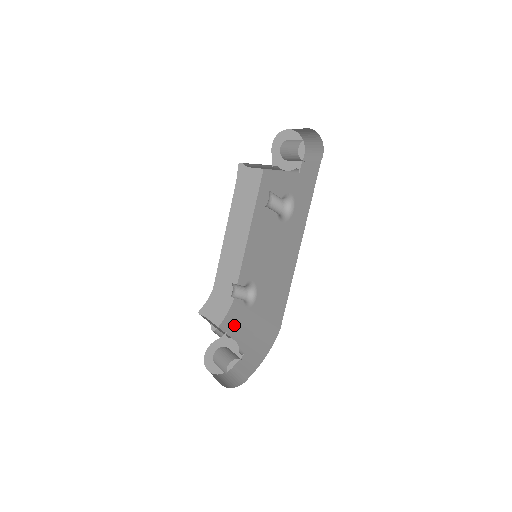
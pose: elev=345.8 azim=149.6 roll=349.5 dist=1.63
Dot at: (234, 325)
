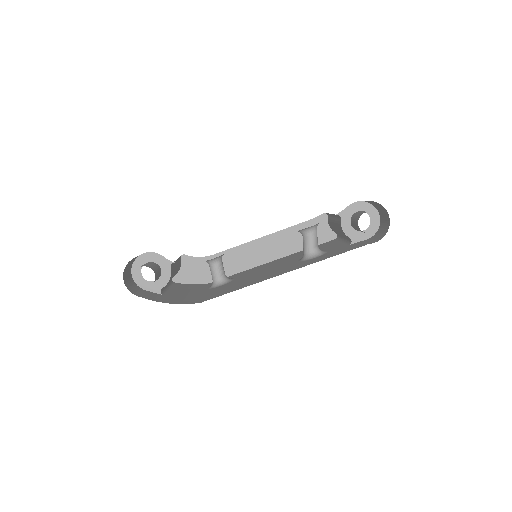
Dot at: (186, 288)
